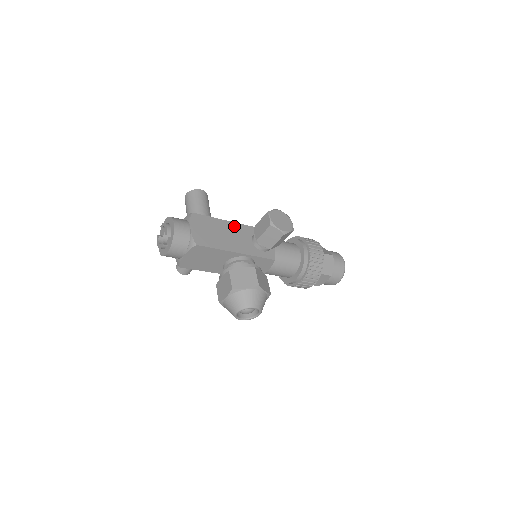
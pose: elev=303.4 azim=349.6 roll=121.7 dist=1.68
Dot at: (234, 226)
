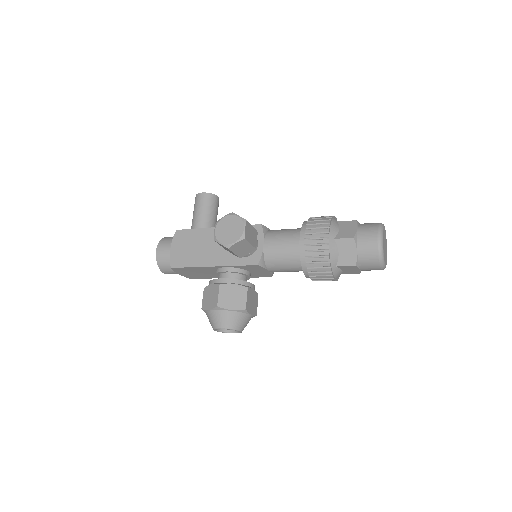
Dot at: occluded
